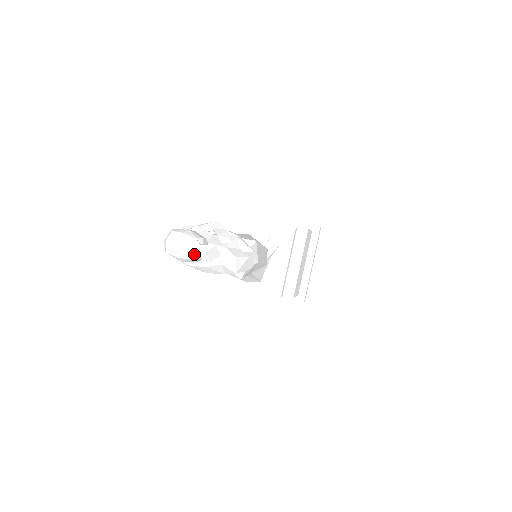
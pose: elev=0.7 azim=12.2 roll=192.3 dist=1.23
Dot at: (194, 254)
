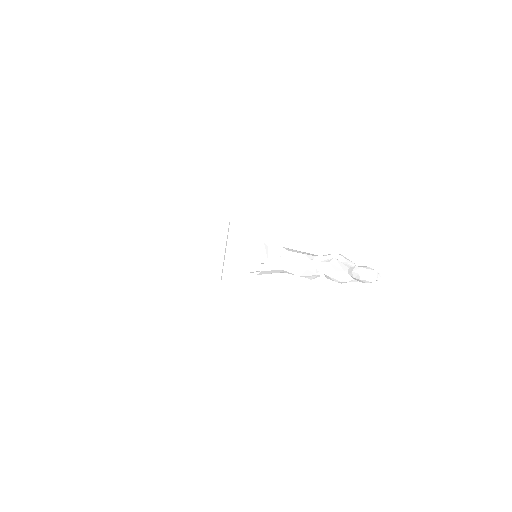
Dot at: (377, 279)
